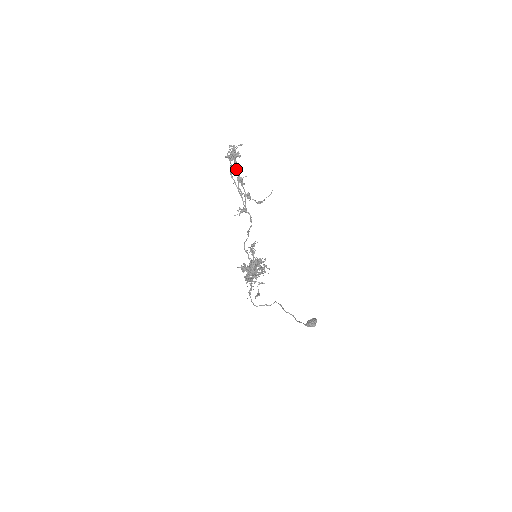
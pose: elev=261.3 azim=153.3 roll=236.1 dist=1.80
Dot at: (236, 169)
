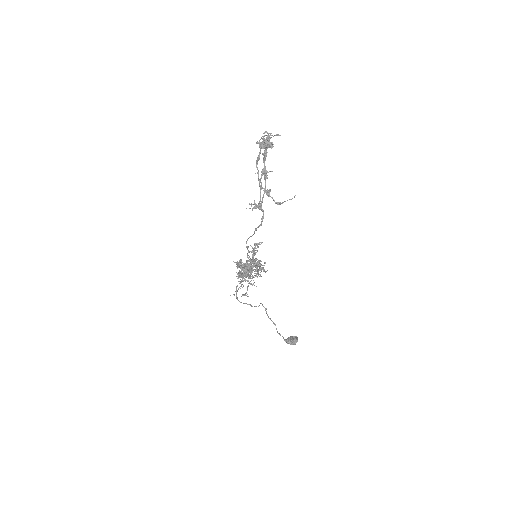
Dot at: (264, 159)
